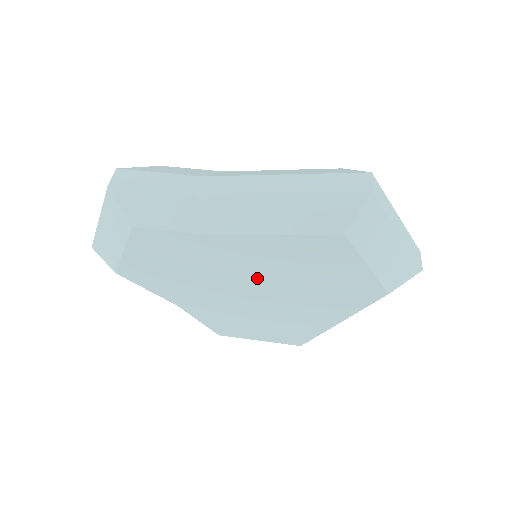
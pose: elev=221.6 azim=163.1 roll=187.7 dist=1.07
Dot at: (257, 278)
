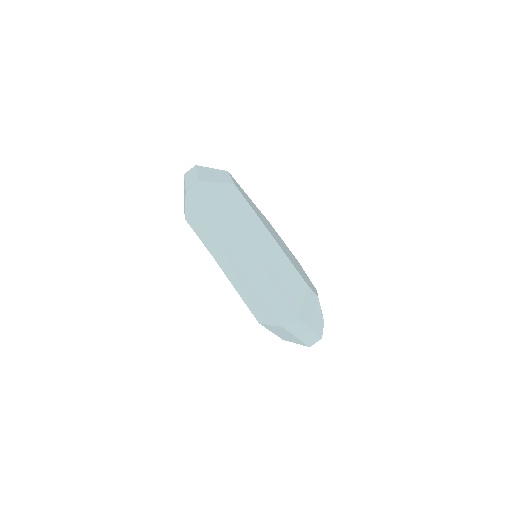
Dot at: occluded
